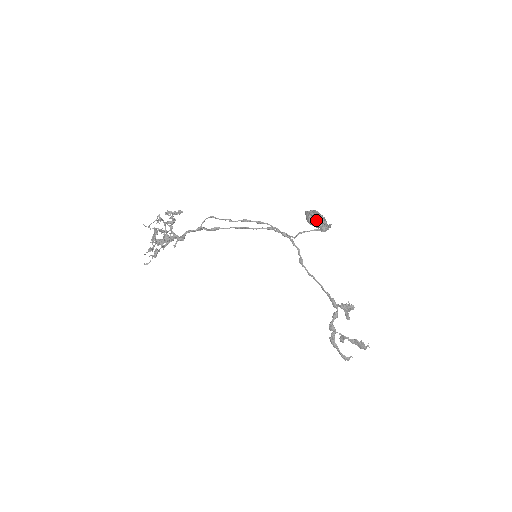
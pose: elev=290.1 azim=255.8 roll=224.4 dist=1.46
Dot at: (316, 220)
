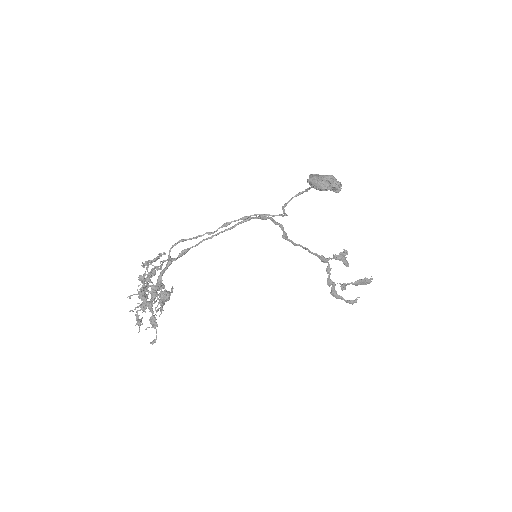
Dot at: (334, 183)
